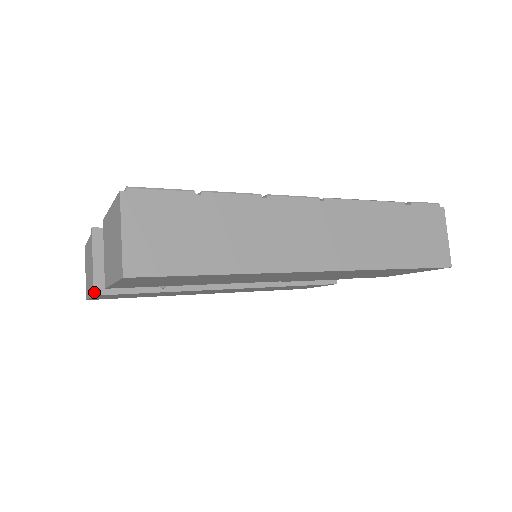
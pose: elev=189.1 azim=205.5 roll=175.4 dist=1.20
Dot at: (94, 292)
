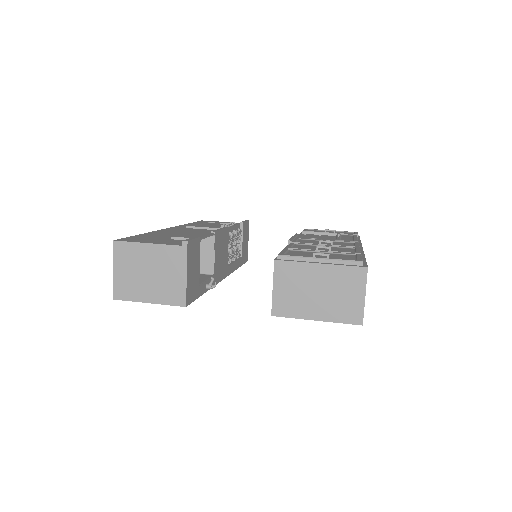
Dot at: (186, 304)
